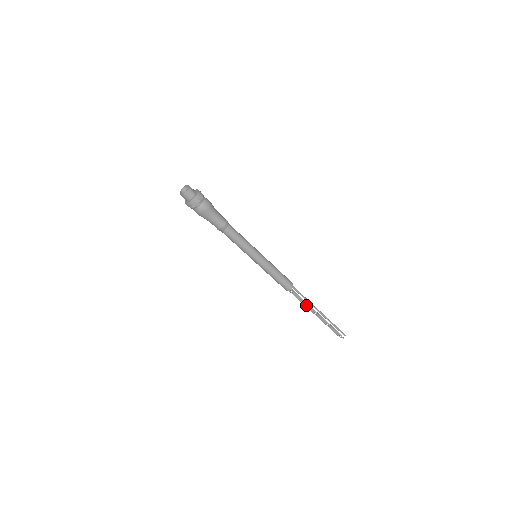
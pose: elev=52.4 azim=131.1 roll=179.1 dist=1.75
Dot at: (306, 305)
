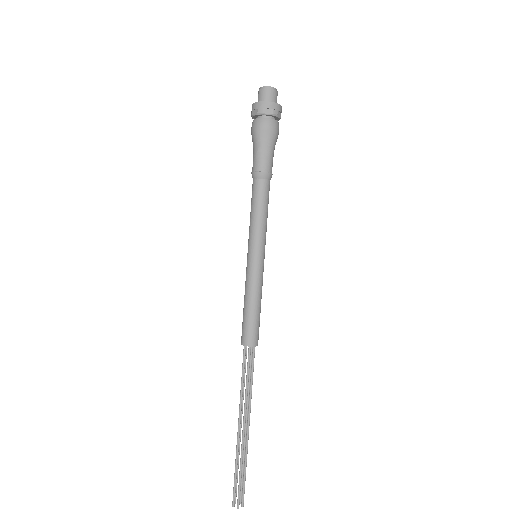
Dot at: (242, 396)
